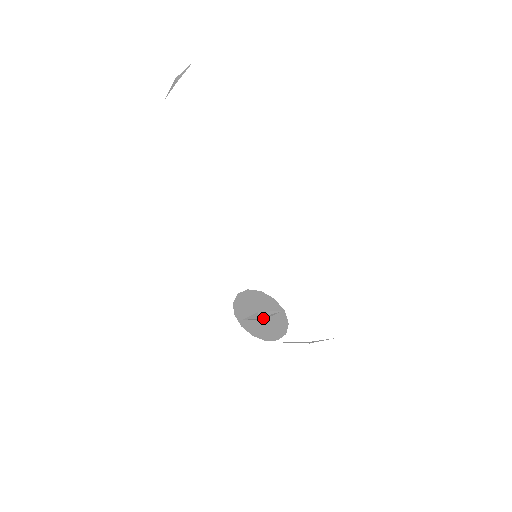
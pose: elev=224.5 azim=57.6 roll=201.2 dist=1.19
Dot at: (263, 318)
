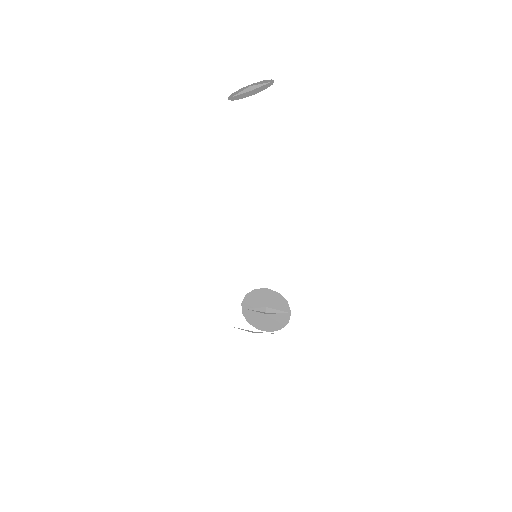
Dot at: (269, 313)
